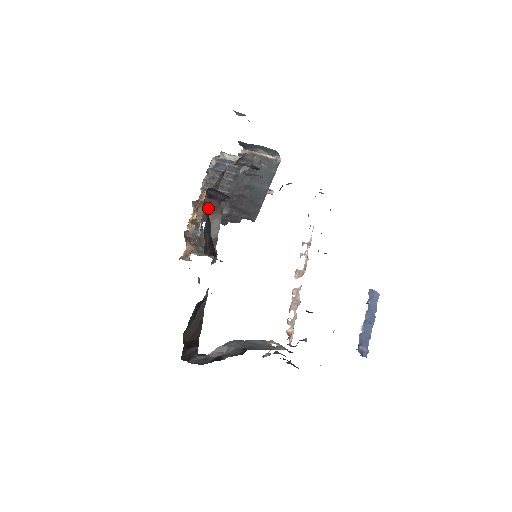
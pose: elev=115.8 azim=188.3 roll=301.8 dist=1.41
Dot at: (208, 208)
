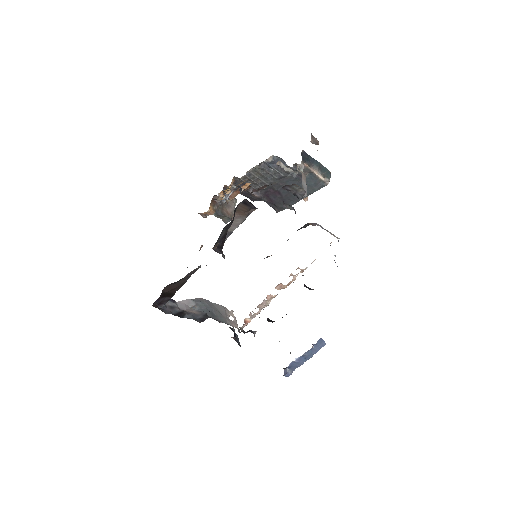
Dot at: (238, 209)
